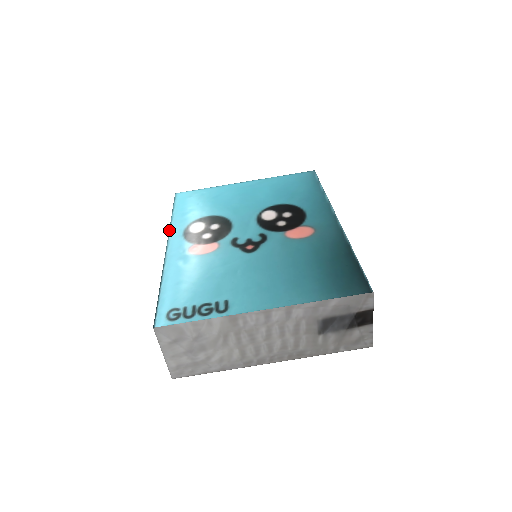
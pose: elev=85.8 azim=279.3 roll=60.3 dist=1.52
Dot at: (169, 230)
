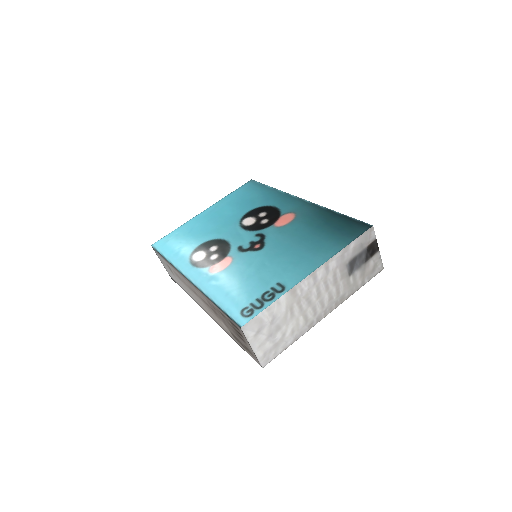
Dot at: (177, 269)
